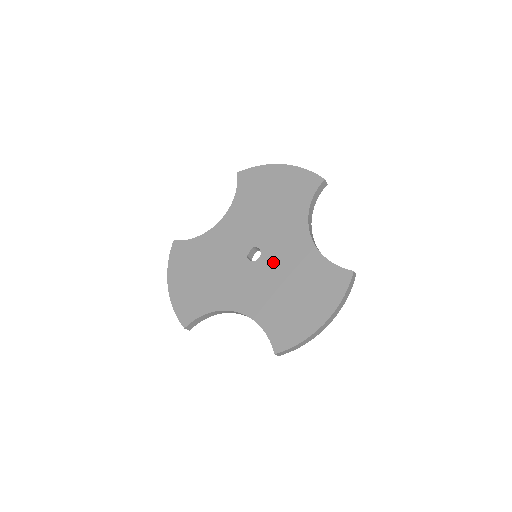
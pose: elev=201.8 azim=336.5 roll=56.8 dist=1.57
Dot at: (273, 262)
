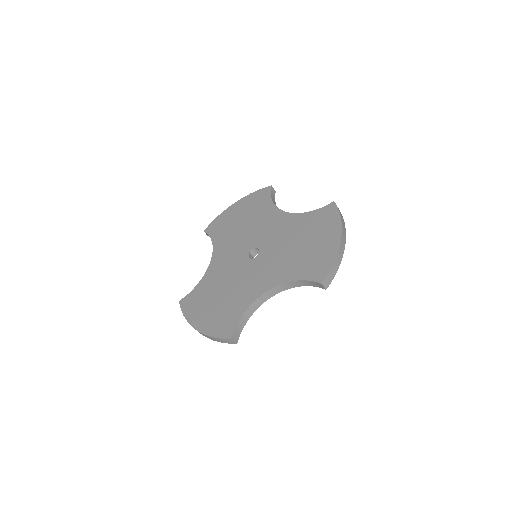
Dot at: (272, 244)
